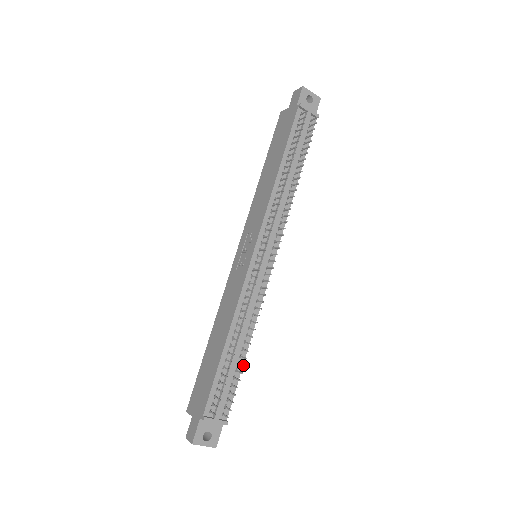
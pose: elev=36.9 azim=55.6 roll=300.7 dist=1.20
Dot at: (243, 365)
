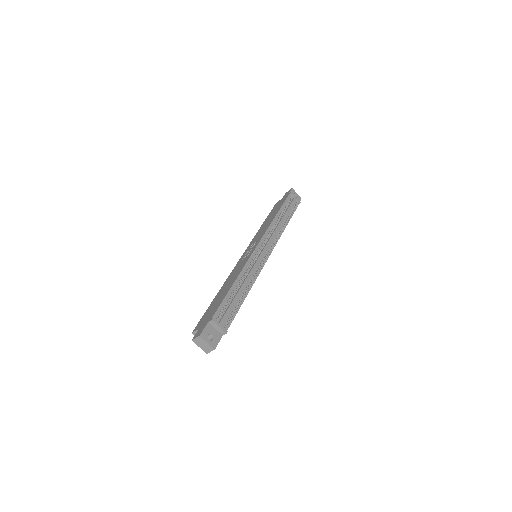
Dot at: (244, 297)
